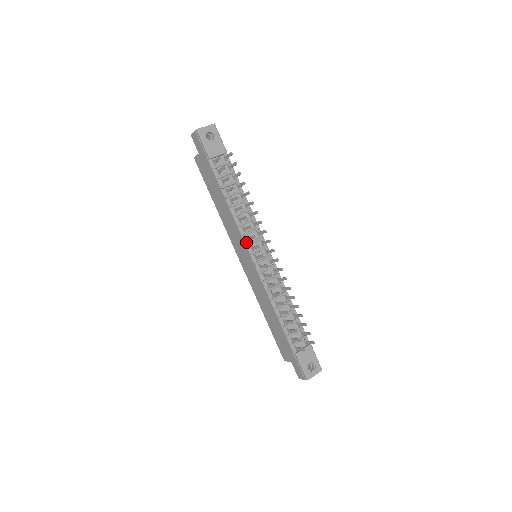
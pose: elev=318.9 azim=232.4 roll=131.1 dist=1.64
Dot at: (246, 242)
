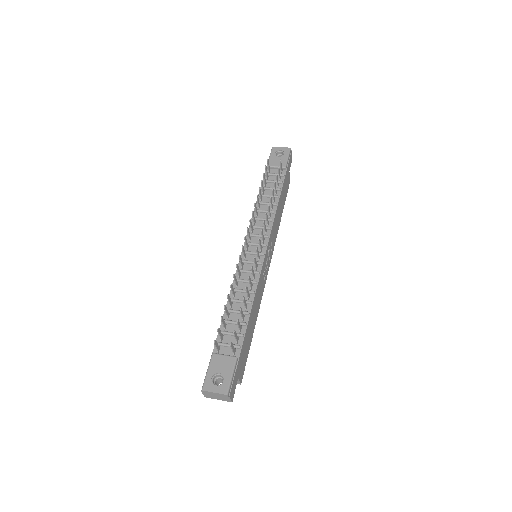
Dot at: occluded
